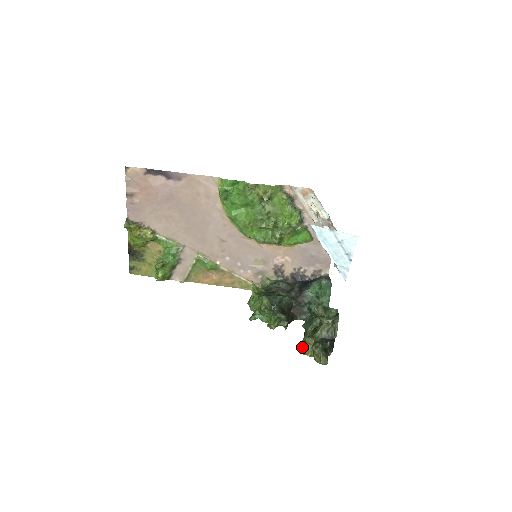
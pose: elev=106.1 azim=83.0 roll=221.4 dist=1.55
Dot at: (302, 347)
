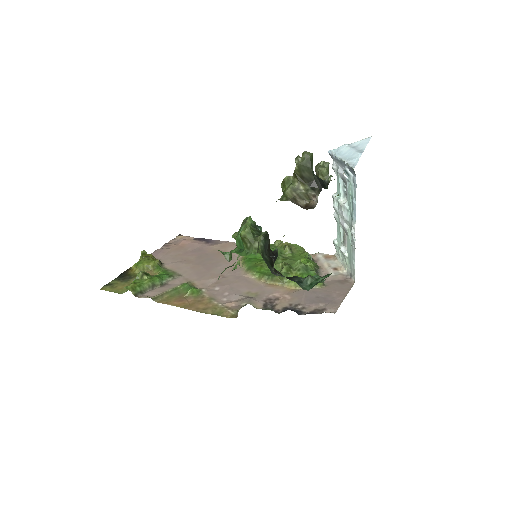
Dot at: occluded
